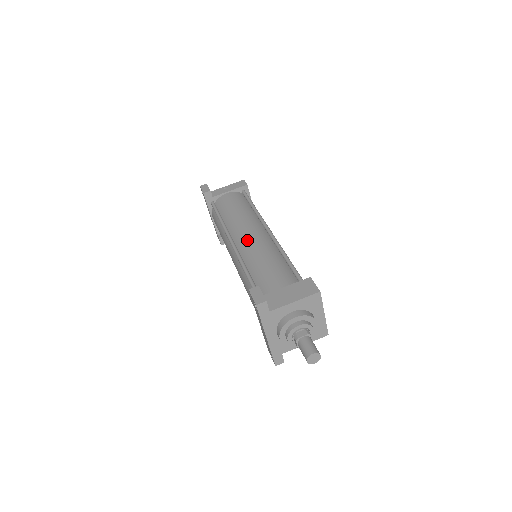
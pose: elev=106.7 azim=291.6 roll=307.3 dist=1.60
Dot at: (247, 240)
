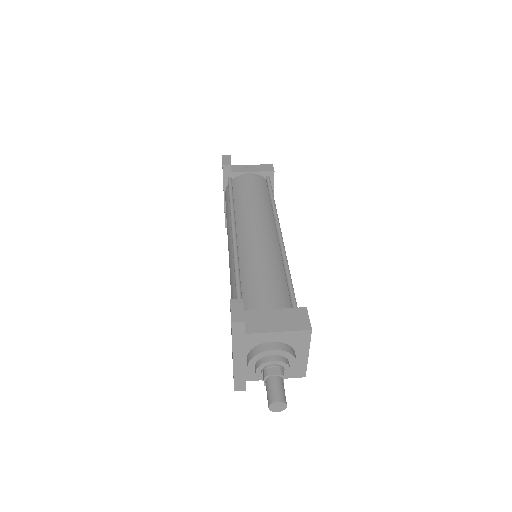
Dot at: (251, 236)
